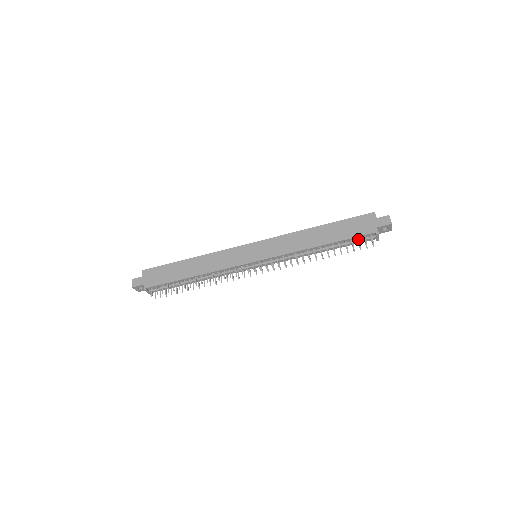
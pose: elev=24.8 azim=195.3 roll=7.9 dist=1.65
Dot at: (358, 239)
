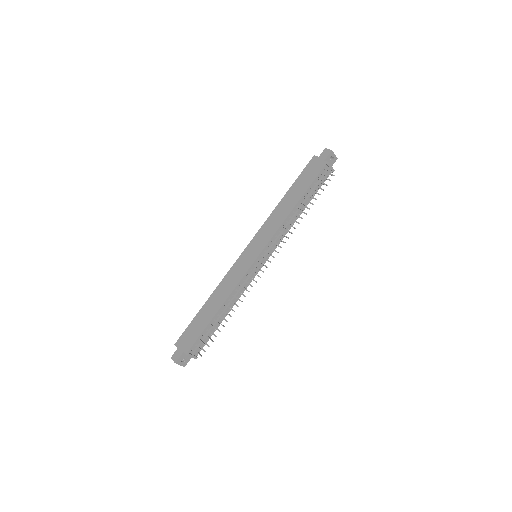
Dot at: (318, 179)
